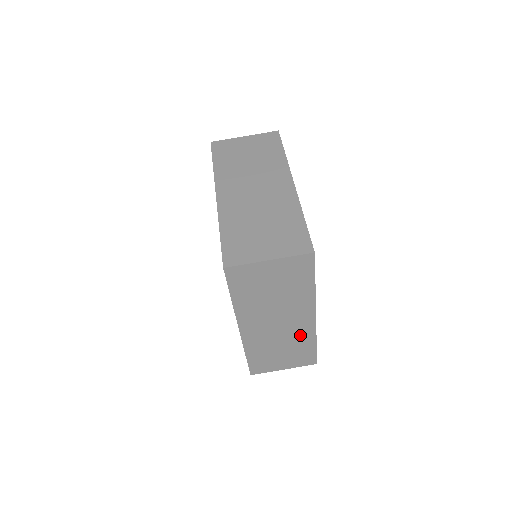
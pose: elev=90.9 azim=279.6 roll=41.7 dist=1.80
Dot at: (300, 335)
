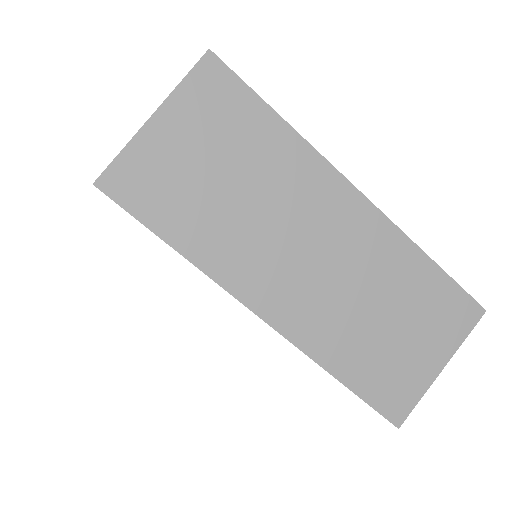
Dot at: (380, 257)
